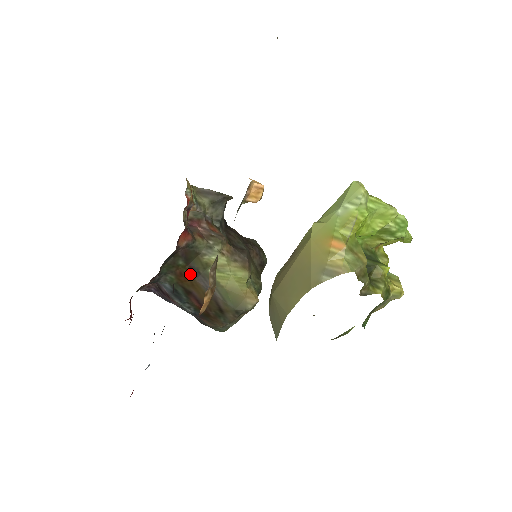
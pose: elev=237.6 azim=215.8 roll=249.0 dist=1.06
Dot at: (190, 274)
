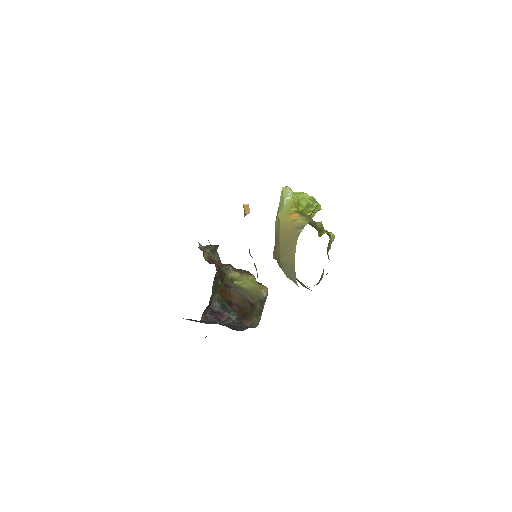
Dot at: (226, 289)
